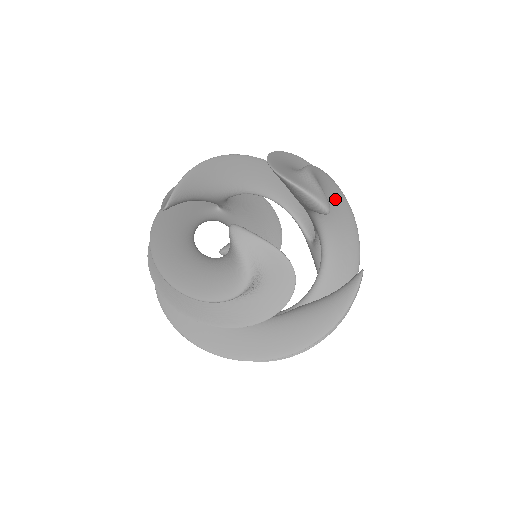
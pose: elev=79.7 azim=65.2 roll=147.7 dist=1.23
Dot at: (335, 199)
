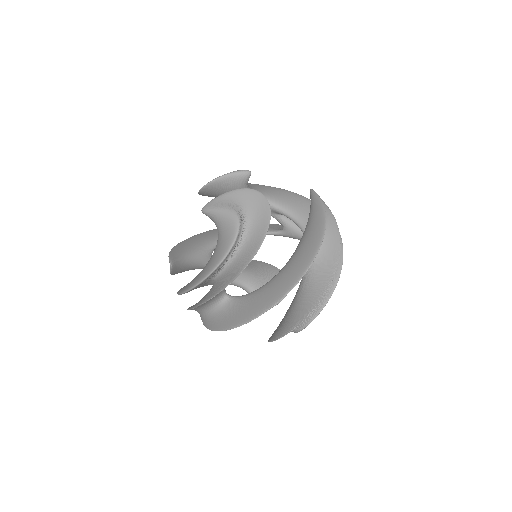
Dot at: (260, 187)
